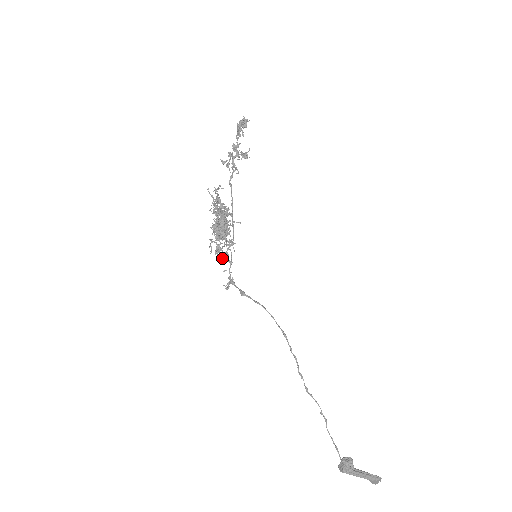
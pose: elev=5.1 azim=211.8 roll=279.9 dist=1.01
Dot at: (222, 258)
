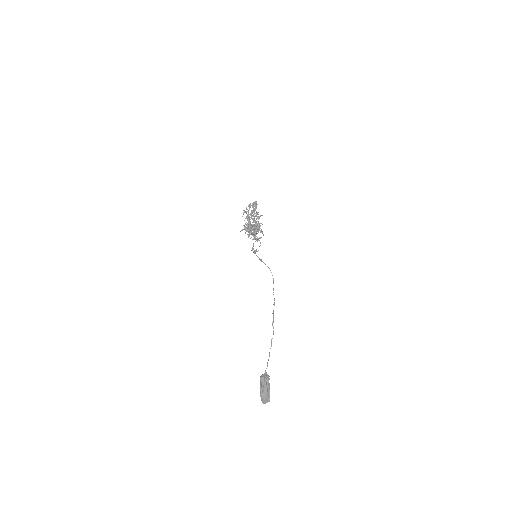
Dot at: (255, 239)
